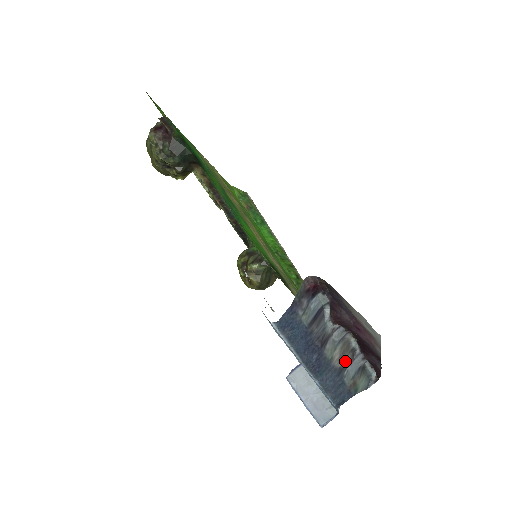
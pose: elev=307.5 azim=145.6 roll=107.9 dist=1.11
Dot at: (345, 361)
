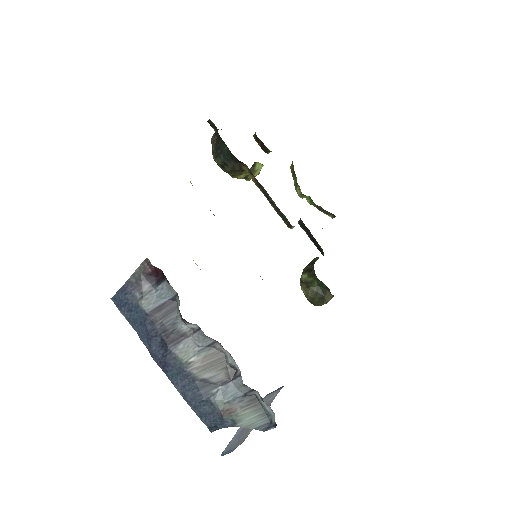
Dot at: (215, 376)
